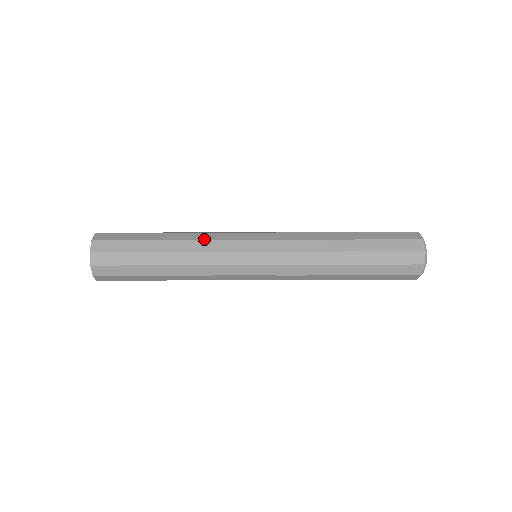
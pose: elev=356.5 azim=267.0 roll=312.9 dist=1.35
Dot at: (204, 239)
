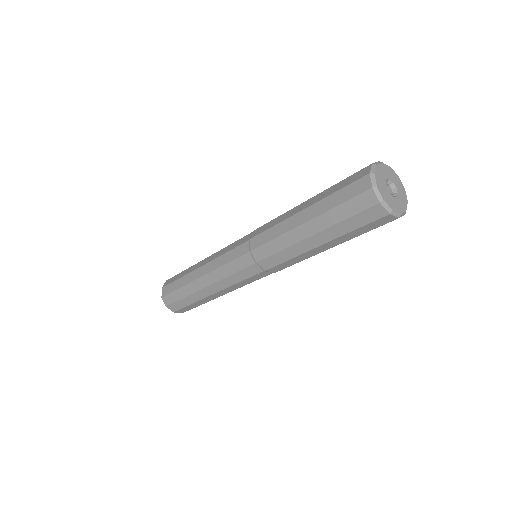
Dot at: occluded
